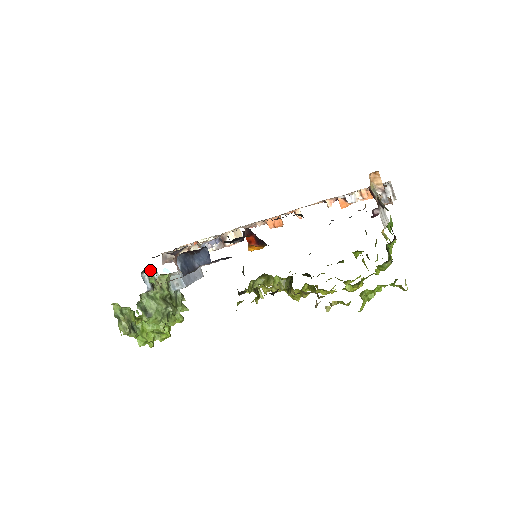
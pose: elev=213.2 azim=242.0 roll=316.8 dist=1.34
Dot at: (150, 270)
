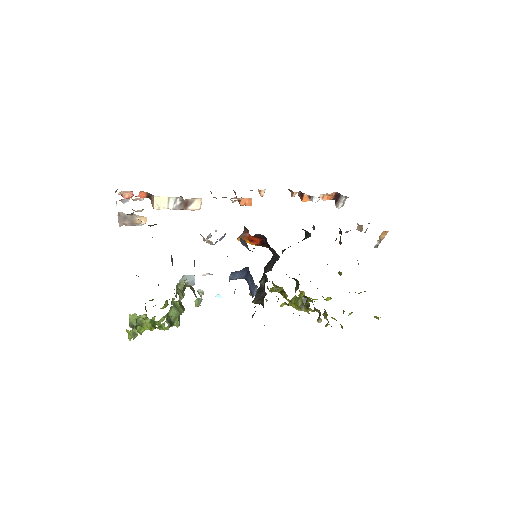
Dot at: (200, 293)
